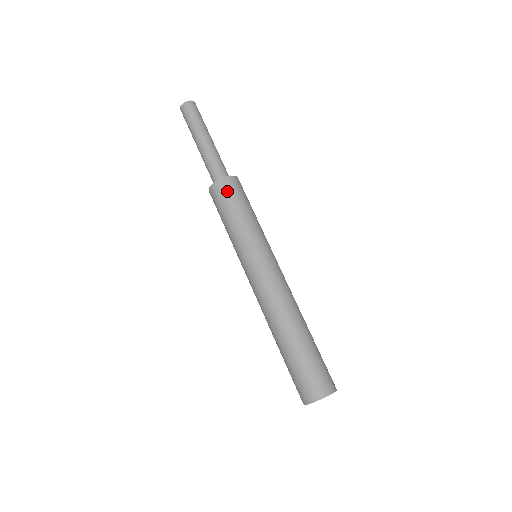
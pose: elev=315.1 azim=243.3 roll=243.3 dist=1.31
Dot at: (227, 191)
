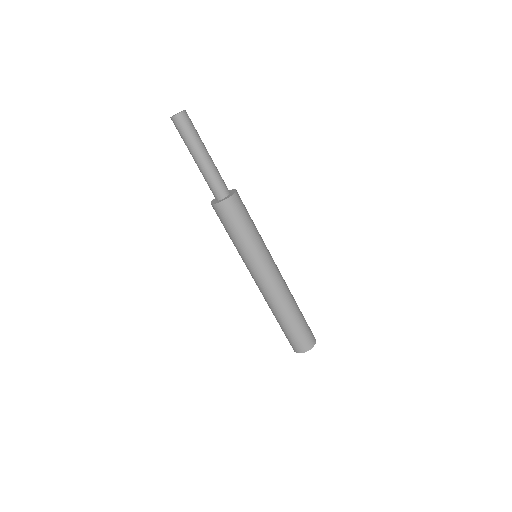
Dot at: (227, 214)
